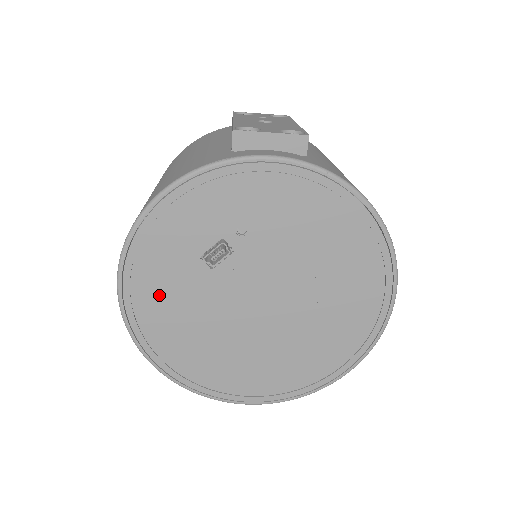
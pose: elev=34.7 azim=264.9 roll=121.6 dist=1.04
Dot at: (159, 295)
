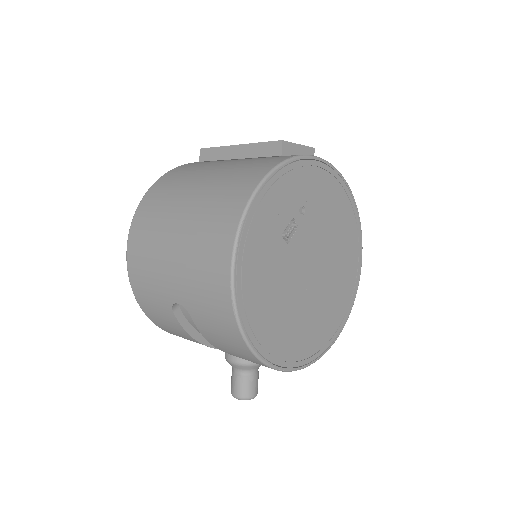
Dot at: (258, 272)
